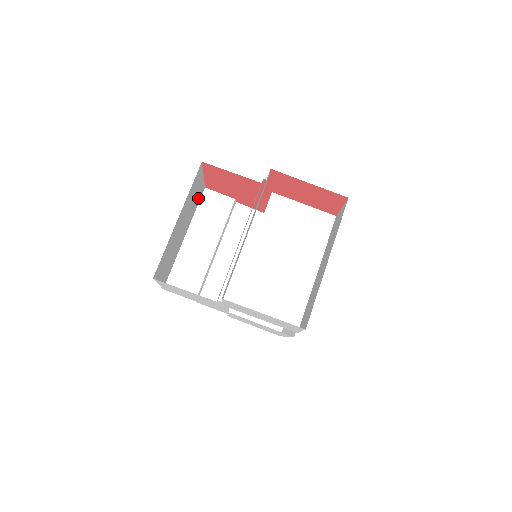
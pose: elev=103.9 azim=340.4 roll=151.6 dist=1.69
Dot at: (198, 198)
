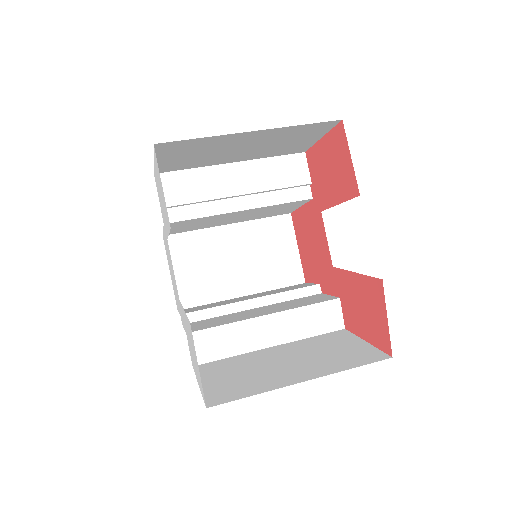
Dot at: (285, 275)
